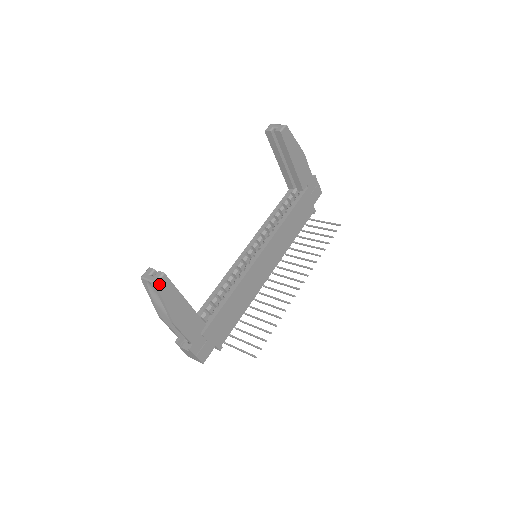
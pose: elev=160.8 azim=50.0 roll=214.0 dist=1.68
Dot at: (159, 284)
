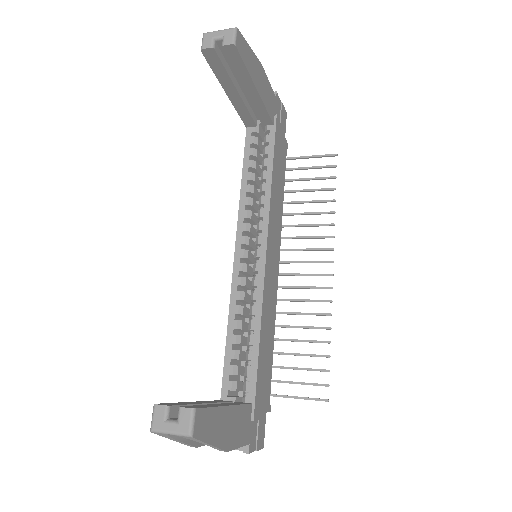
Dot at: (195, 431)
